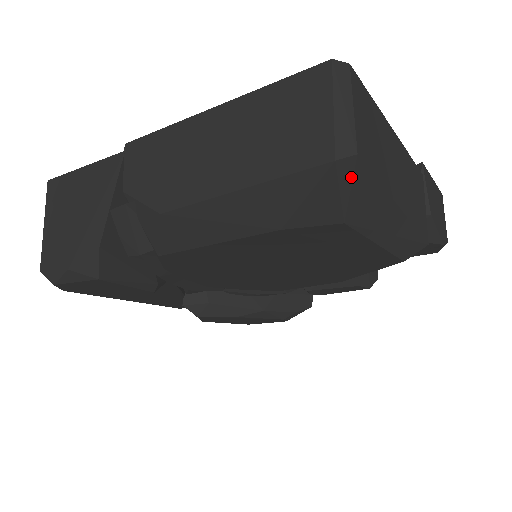
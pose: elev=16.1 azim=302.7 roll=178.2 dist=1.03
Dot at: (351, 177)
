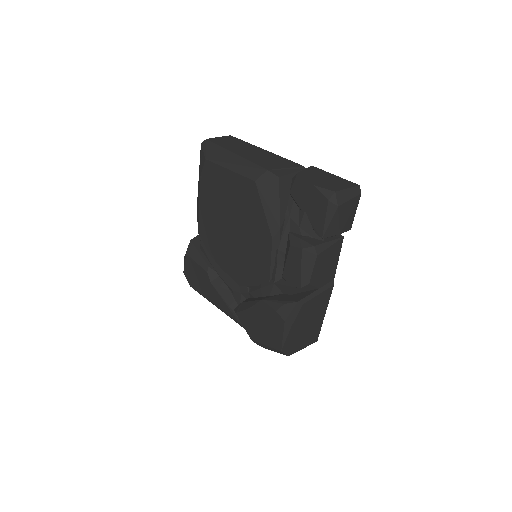
Dot at: (206, 145)
